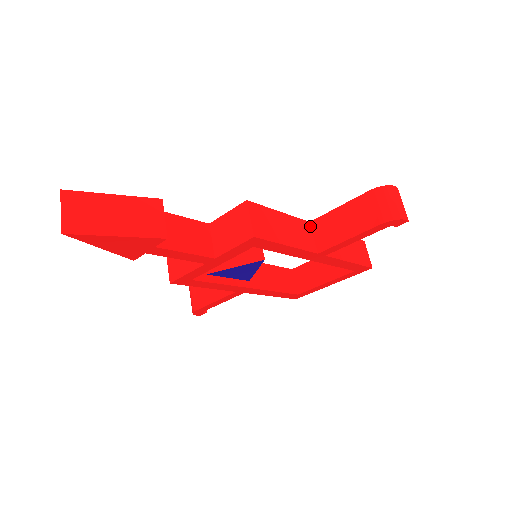
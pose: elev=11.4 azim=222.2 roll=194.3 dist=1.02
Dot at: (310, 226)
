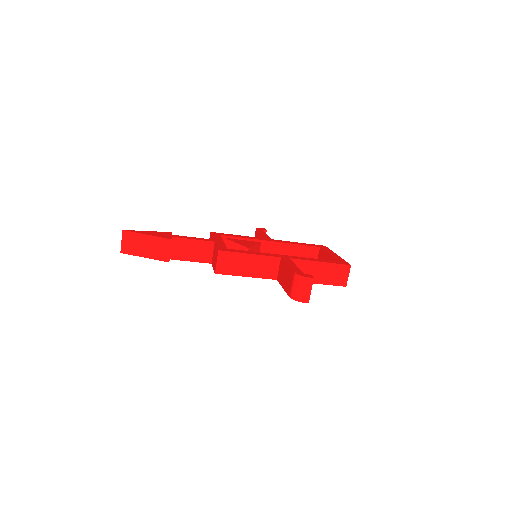
Dot at: (280, 260)
